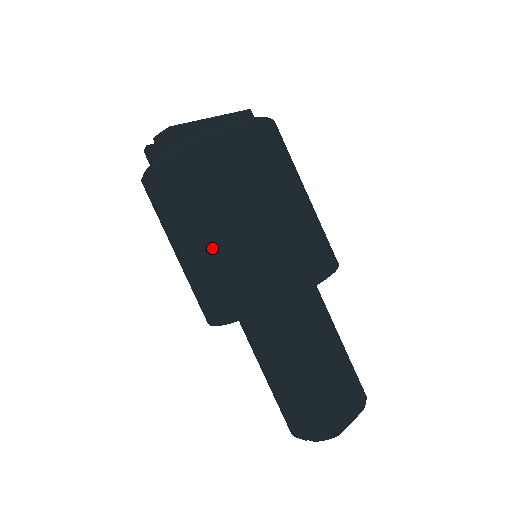
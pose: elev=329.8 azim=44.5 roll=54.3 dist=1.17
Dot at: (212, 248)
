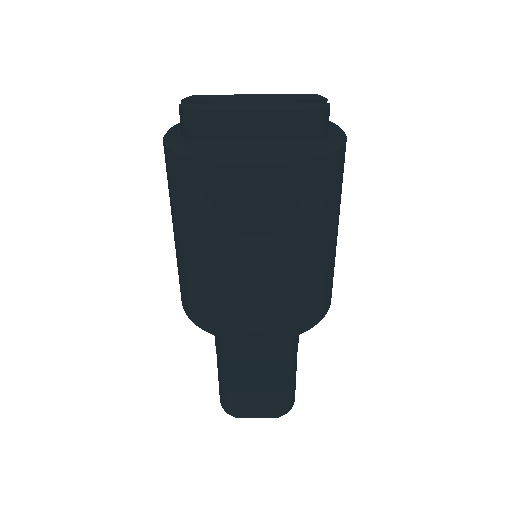
Dot at: (178, 249)
